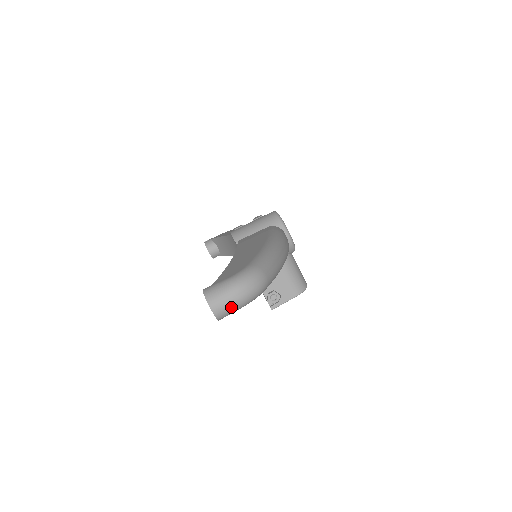
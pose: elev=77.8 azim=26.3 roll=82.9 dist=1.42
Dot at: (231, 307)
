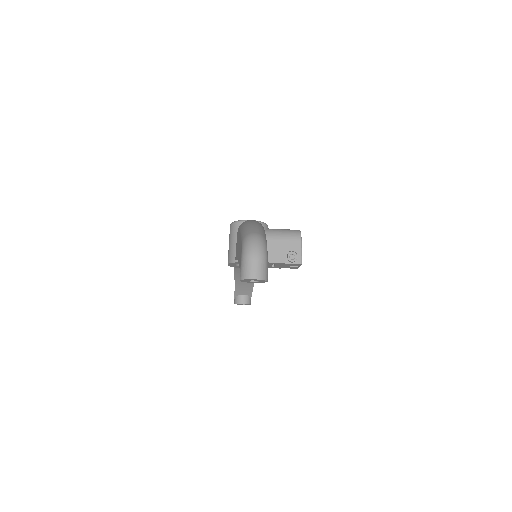
Dot at: (261, 265)
